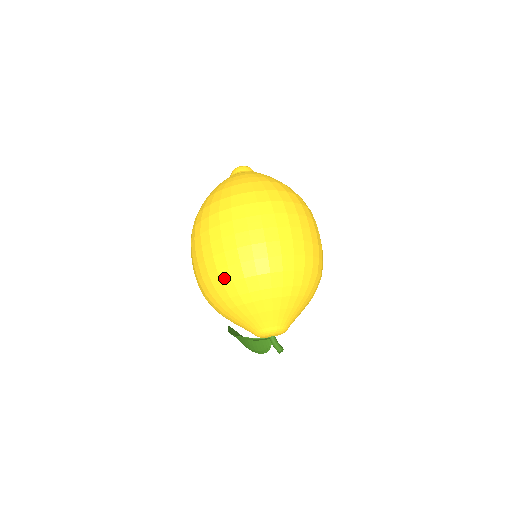
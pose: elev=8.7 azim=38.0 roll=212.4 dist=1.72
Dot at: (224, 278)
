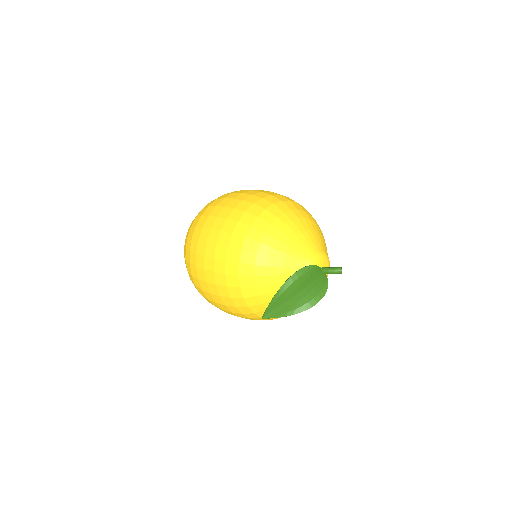
Dot at: (264, 205)
